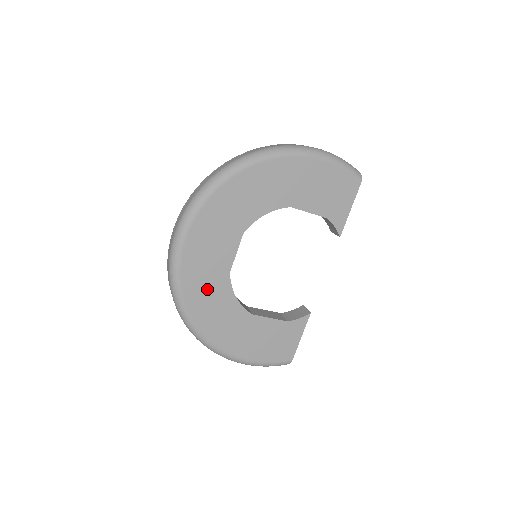
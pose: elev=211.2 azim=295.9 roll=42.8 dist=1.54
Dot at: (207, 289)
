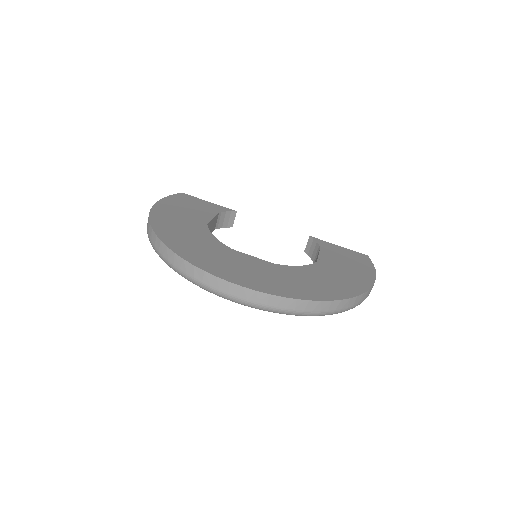
Dot at: occluded
